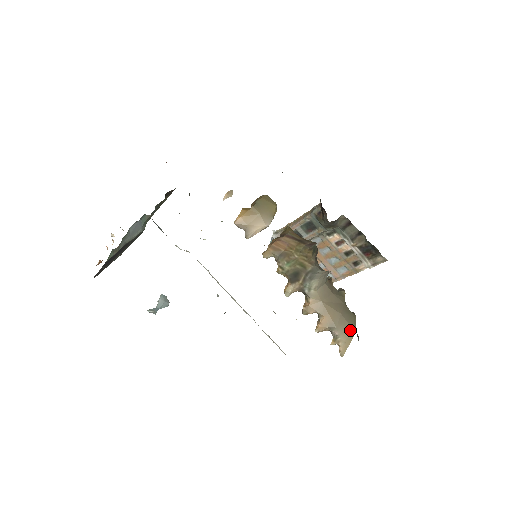
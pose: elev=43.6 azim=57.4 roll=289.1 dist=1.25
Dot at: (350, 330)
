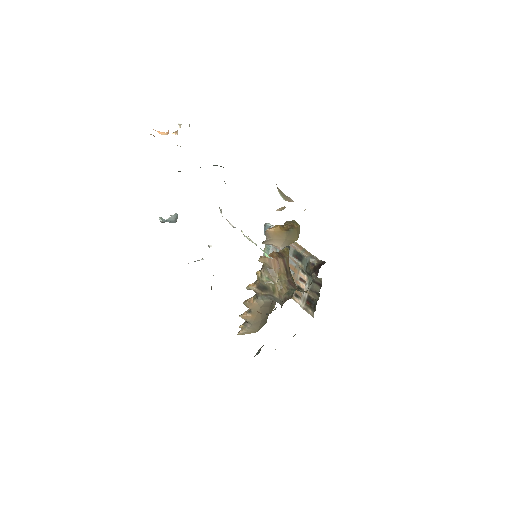
Dot at: (256, 330)
